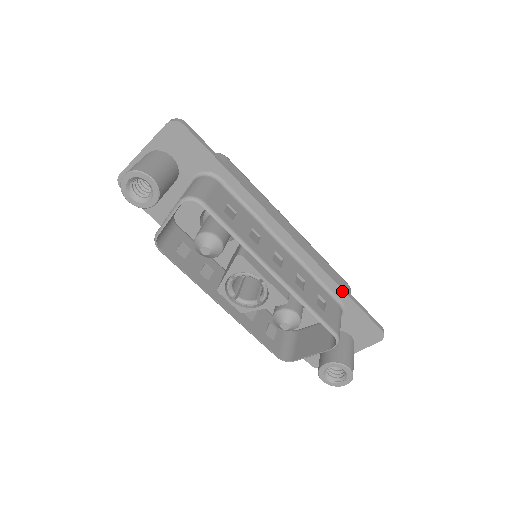
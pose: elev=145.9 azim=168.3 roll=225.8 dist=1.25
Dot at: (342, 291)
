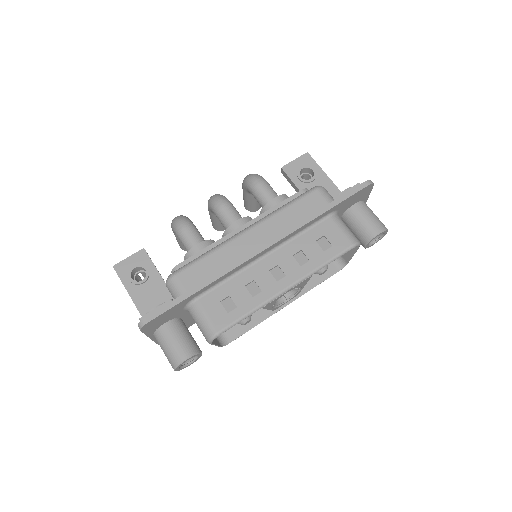
Dot at: (322, 215)
